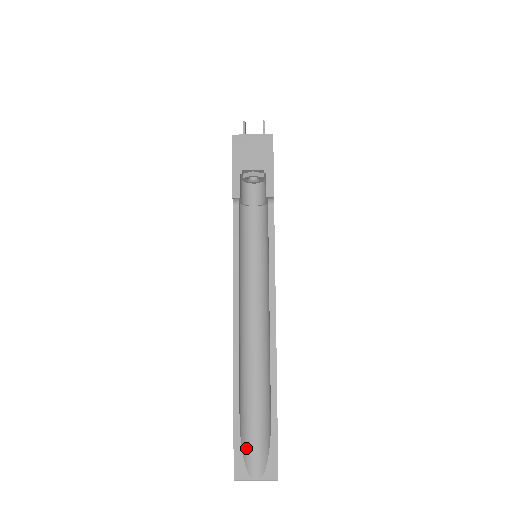
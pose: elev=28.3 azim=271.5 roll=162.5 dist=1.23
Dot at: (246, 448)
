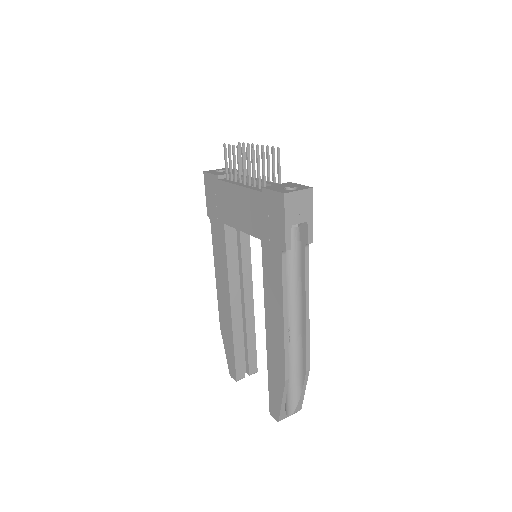
Dot at: (285, 403)
